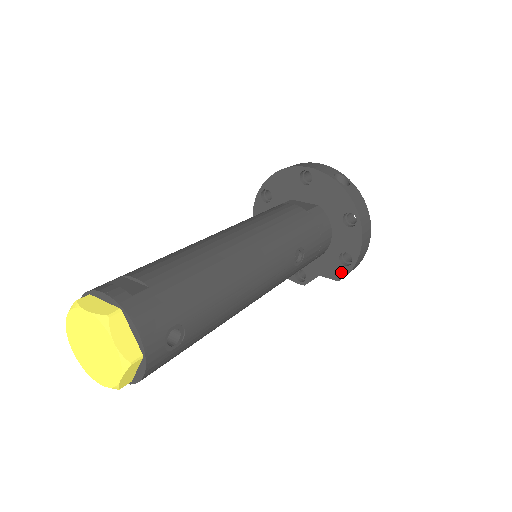
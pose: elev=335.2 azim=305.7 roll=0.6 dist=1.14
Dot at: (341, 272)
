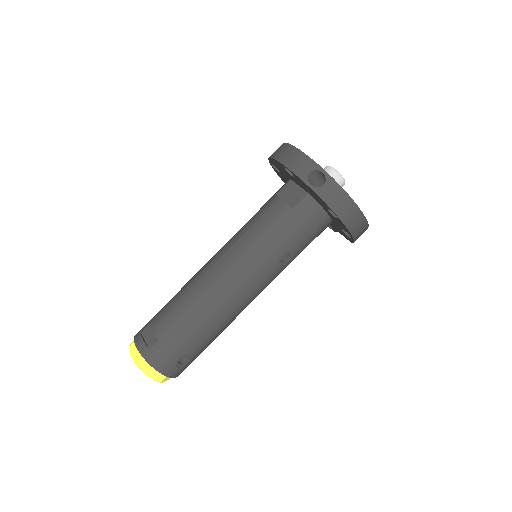
Dot at: (349, 239)
